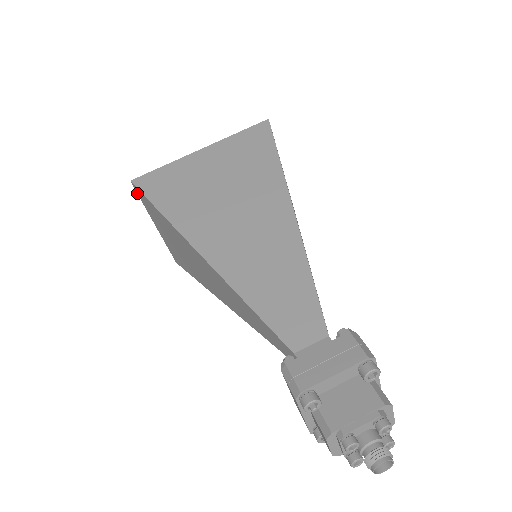
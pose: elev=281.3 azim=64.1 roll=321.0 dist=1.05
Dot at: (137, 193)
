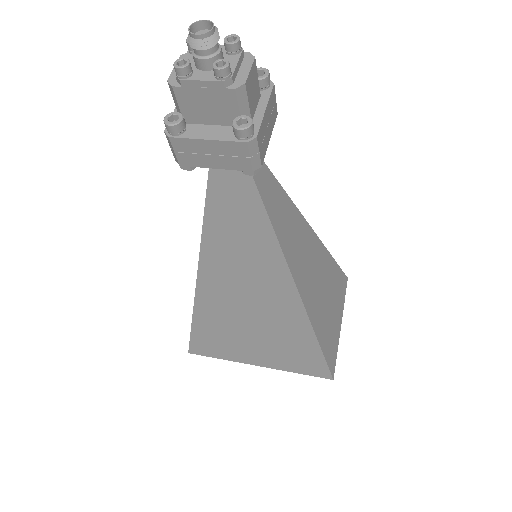
Dot at: occluded
